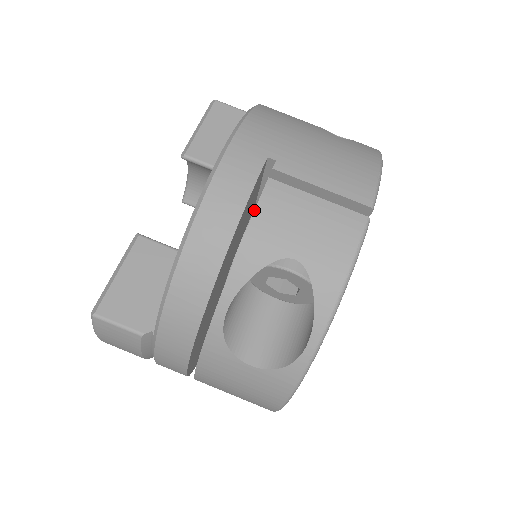
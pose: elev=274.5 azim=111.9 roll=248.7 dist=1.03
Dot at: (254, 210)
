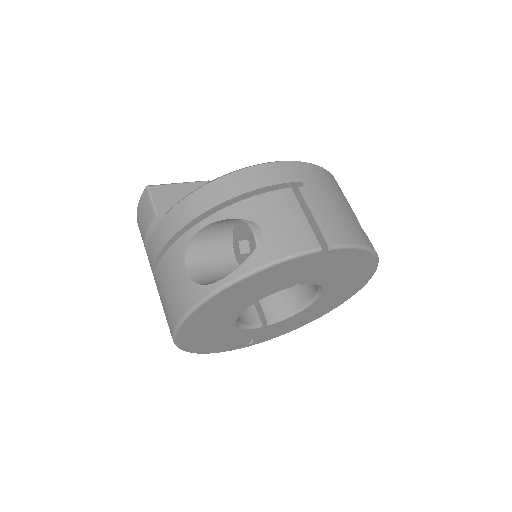
Dot at: (267, 192)
